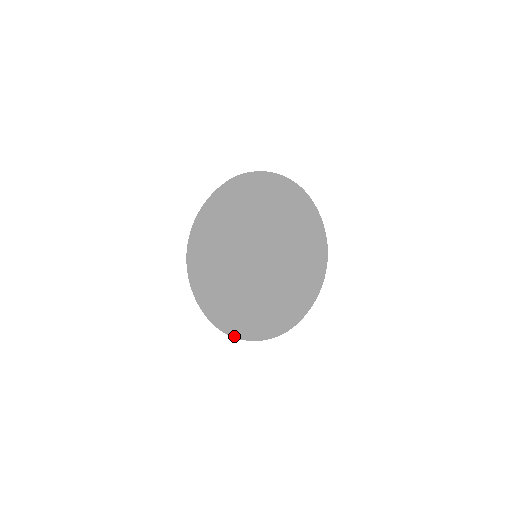
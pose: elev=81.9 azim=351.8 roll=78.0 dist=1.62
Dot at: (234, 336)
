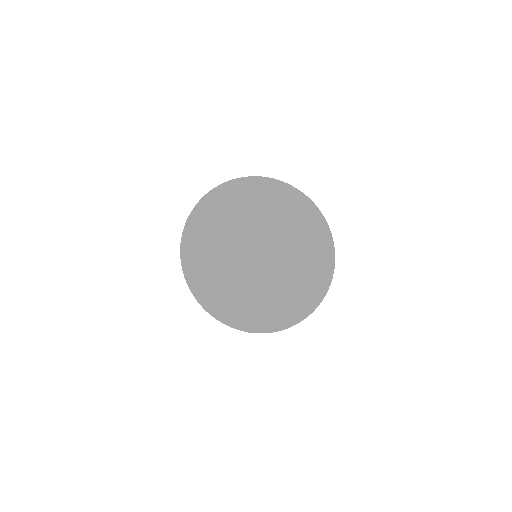
Dot at: occluded
